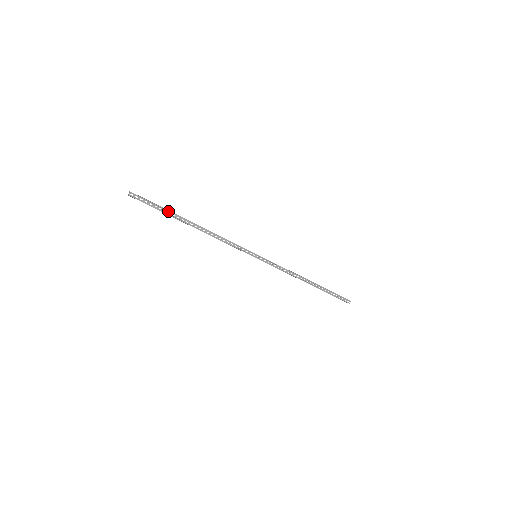
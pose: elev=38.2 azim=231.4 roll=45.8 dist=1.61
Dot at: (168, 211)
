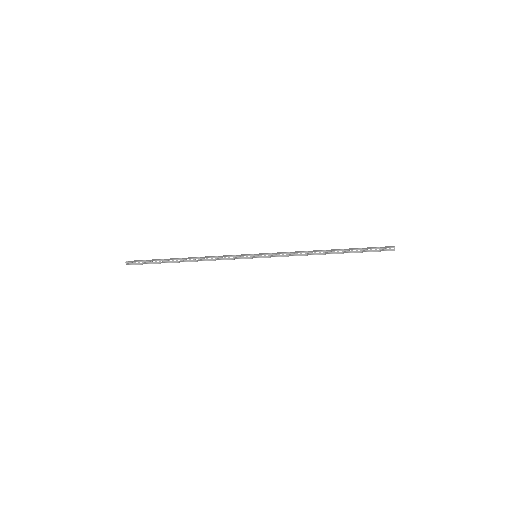
Dot at: (159, 261)
